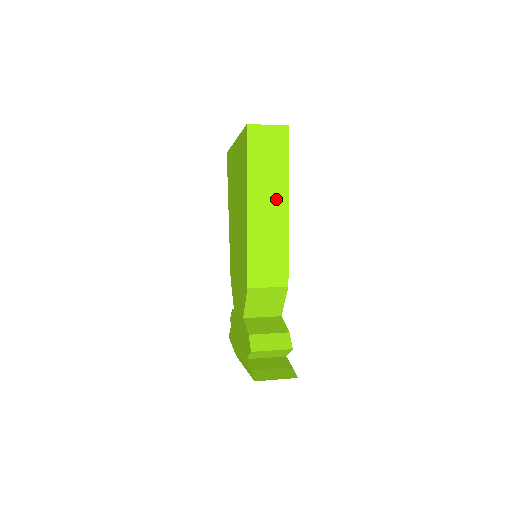
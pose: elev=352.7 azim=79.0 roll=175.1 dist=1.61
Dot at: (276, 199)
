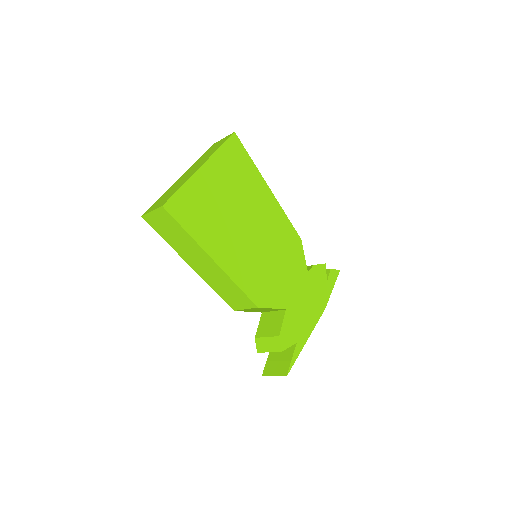
Dot at: (201, 257)
